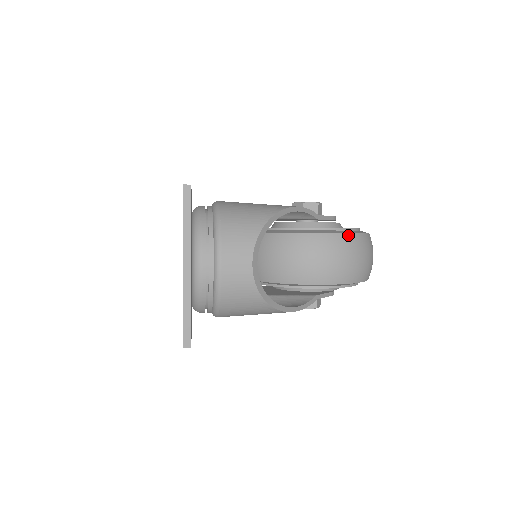
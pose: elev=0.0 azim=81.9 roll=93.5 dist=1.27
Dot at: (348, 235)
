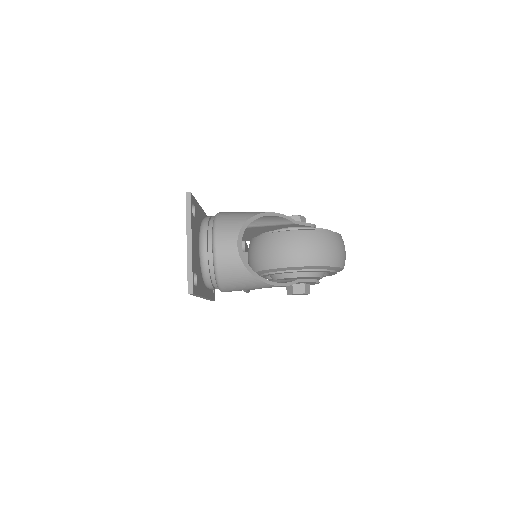
Dot at: (316, 231)
